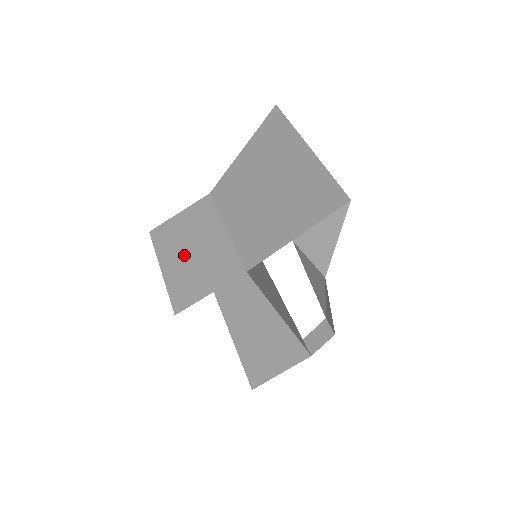
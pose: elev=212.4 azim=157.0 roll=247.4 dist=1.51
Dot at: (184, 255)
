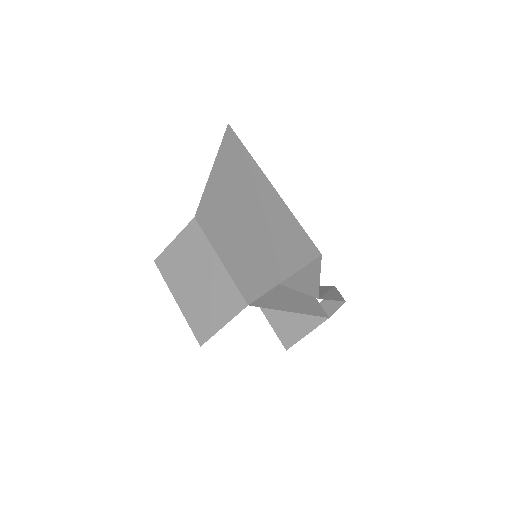
Dot at: (191, 287)
